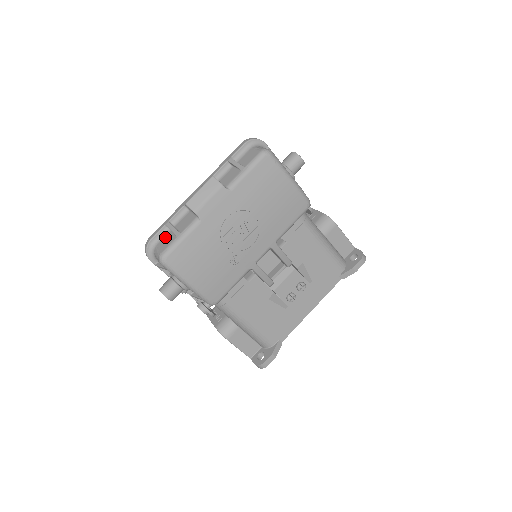
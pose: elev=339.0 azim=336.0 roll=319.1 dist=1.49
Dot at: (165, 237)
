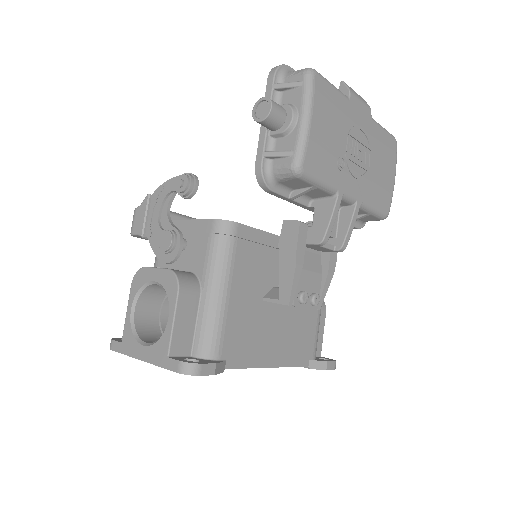
Dot at: occluded
